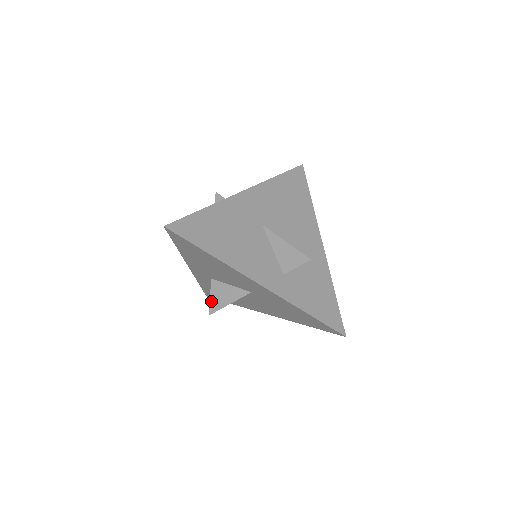
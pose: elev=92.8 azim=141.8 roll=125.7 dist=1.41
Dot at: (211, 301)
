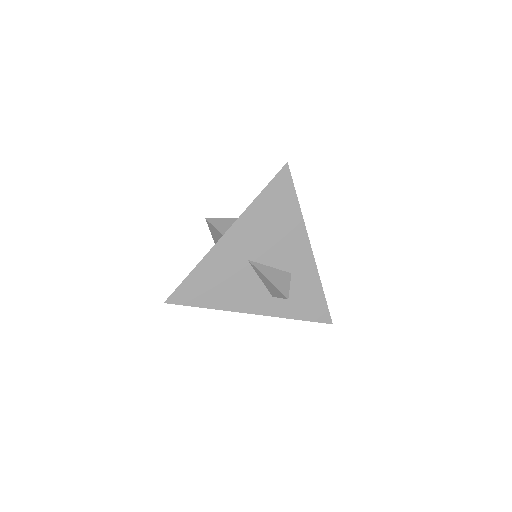
Dot at: occluded
